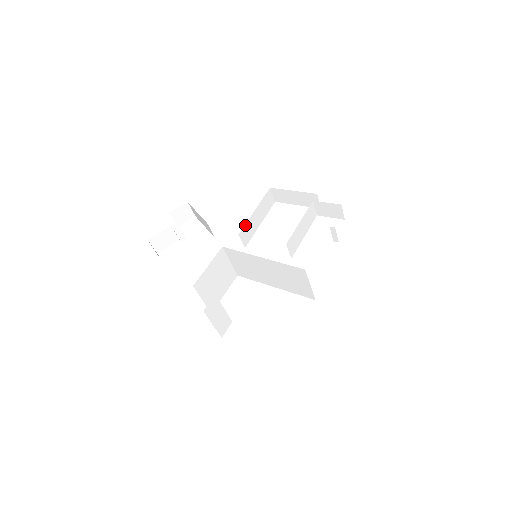
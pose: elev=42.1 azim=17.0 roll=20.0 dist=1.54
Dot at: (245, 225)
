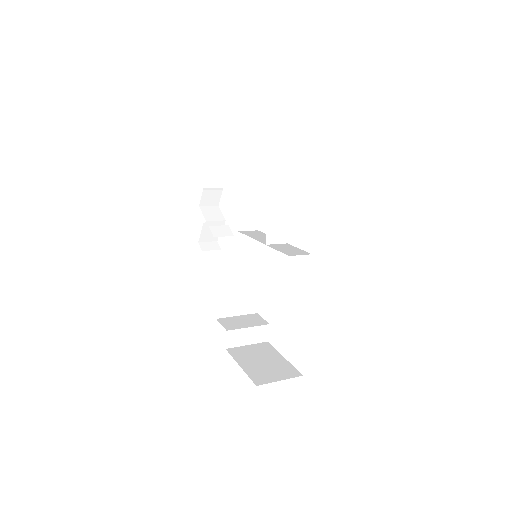
Dot at: (239, 216)
